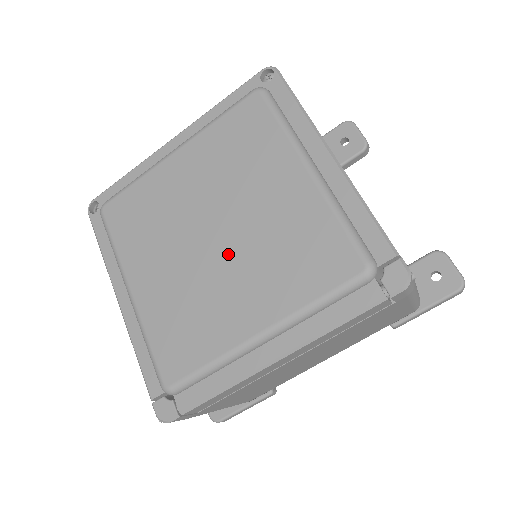
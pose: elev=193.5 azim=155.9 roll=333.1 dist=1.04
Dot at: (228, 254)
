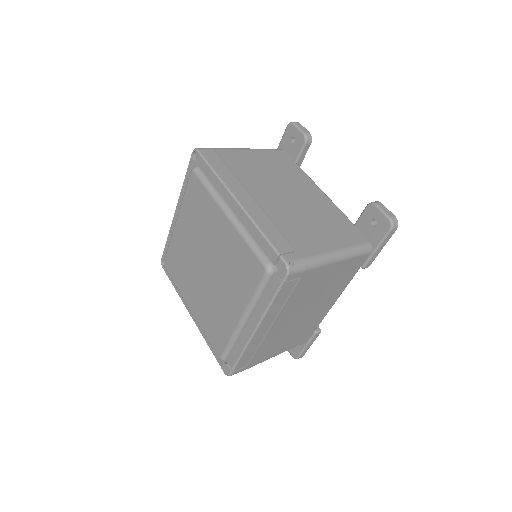
Dot at: (215, 277)
